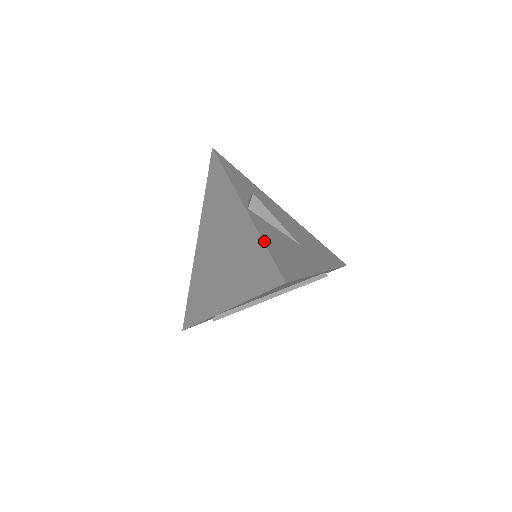
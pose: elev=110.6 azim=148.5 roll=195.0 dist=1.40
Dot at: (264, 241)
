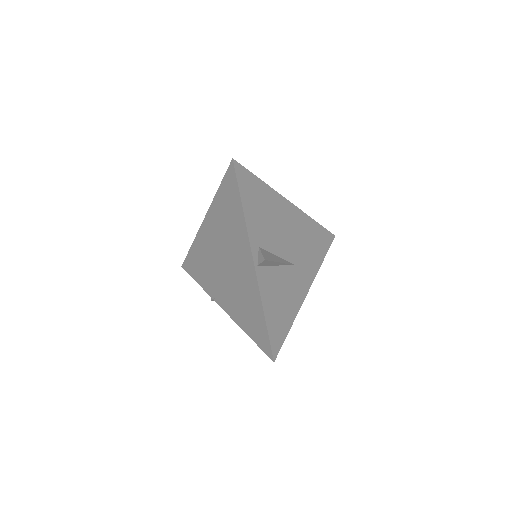
Dot at: (265, 313)
